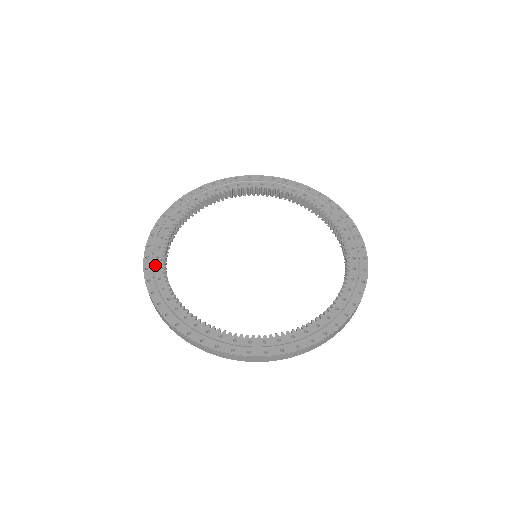
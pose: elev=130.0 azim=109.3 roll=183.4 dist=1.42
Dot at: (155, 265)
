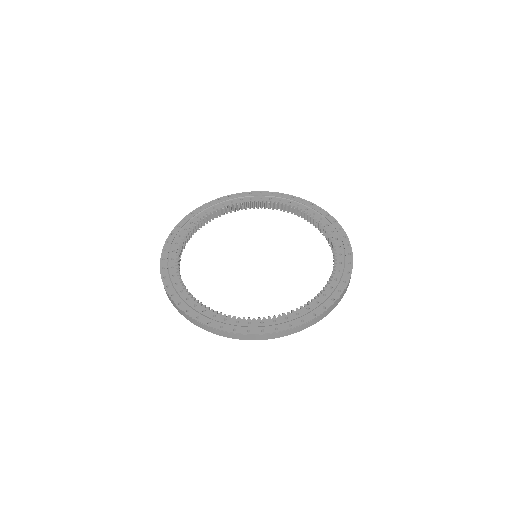
Dot at: (171, 274)
